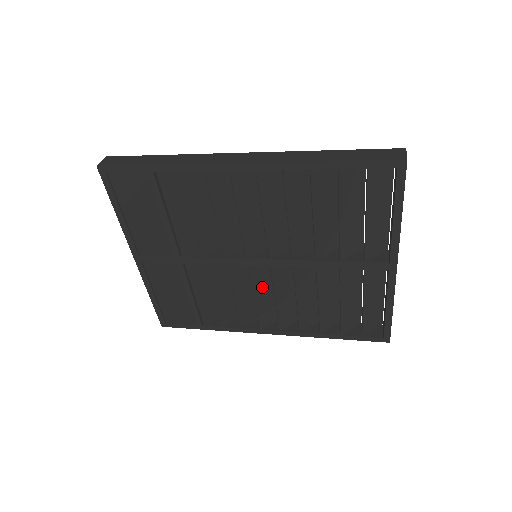
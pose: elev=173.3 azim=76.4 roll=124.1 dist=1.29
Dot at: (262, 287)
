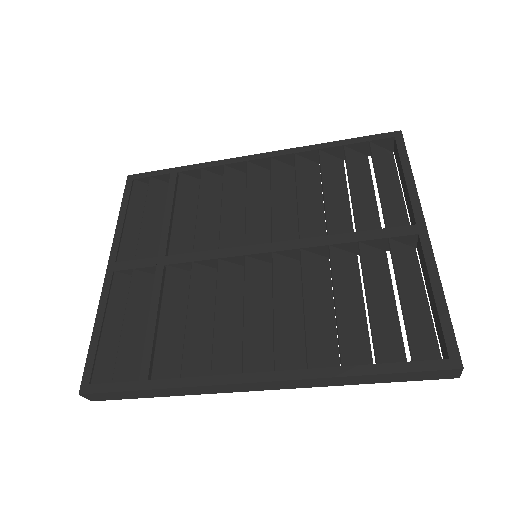
Dot at: (257, 300)
